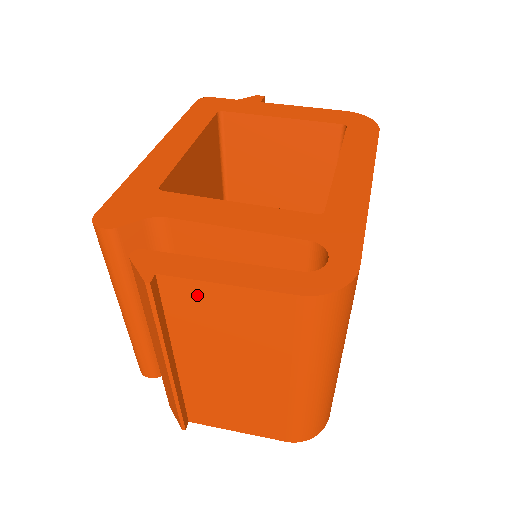
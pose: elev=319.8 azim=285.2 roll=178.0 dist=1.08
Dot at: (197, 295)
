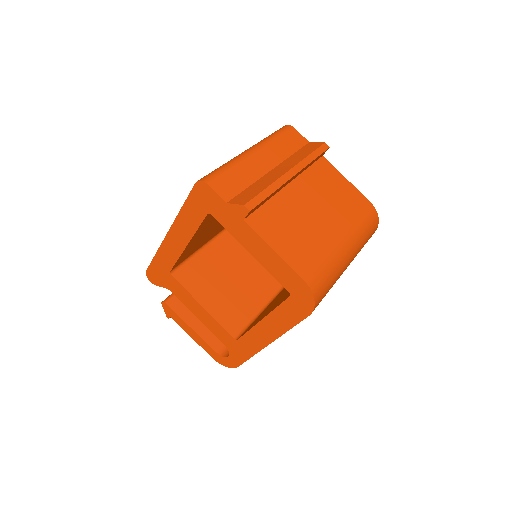
Dot at: occluded
